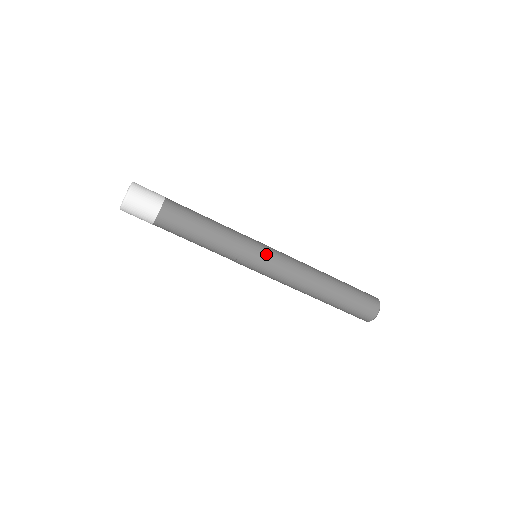
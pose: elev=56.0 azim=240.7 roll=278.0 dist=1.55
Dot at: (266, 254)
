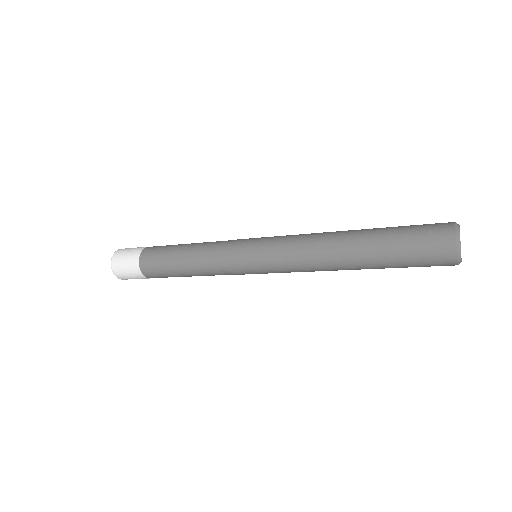
Dot at: (258, 270)
